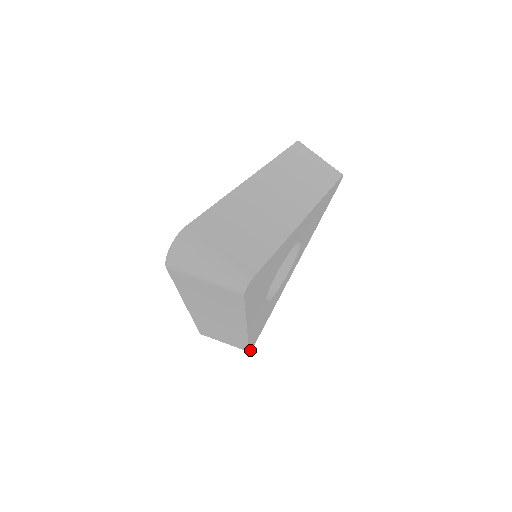
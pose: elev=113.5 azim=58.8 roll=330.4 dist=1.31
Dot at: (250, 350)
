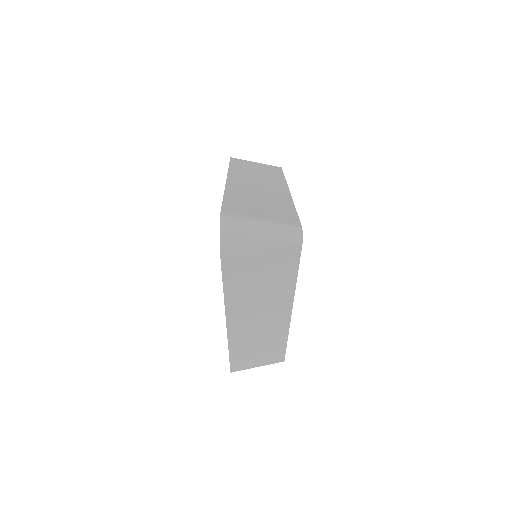
Dot at: (284, 359)
